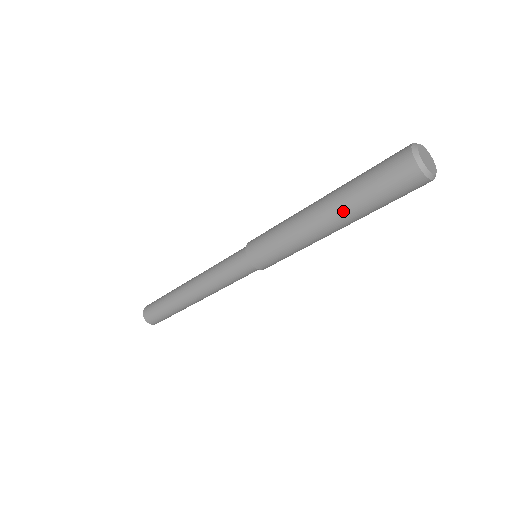
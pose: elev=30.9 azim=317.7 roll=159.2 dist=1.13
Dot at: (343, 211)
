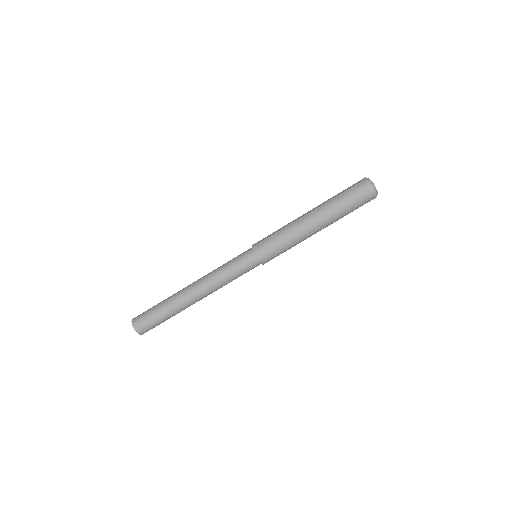
Dot at: (325, 207)
